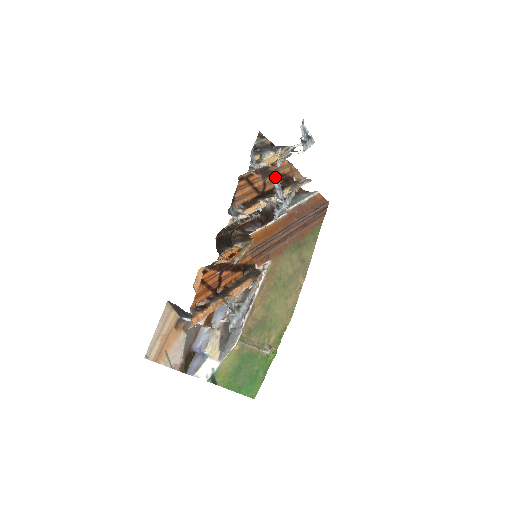
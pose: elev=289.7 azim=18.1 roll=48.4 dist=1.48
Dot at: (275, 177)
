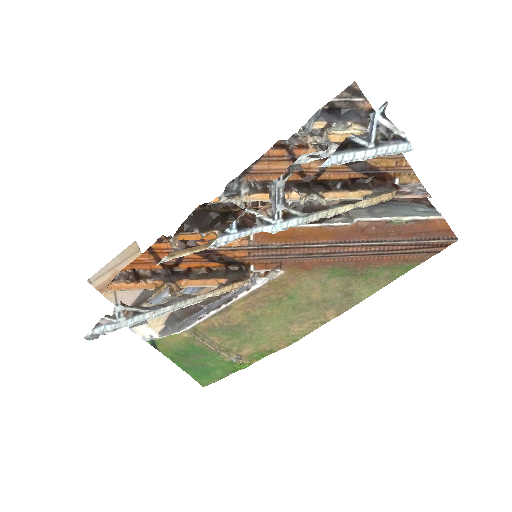
Dot at: occluded
